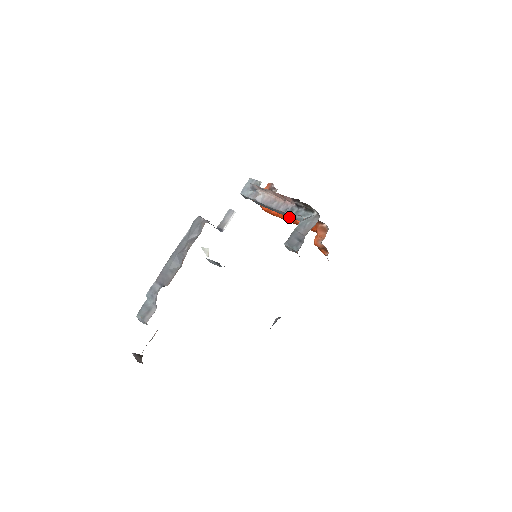
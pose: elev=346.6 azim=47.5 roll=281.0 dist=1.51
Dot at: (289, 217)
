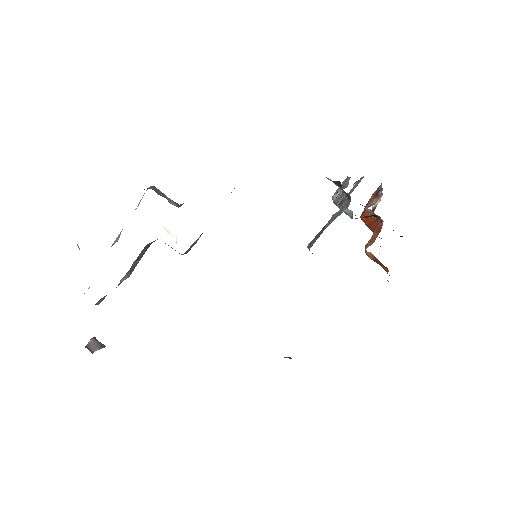
Dot at: (367, 221)
